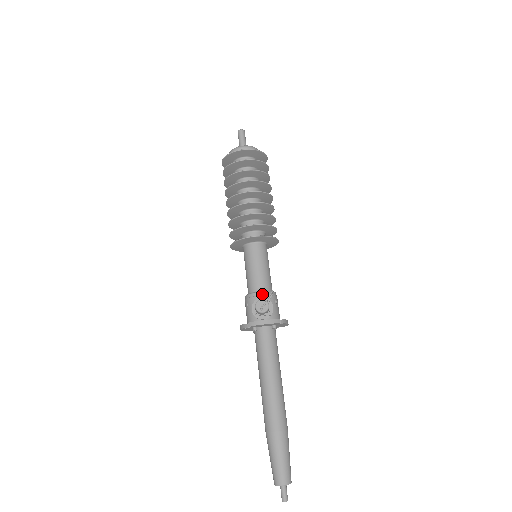
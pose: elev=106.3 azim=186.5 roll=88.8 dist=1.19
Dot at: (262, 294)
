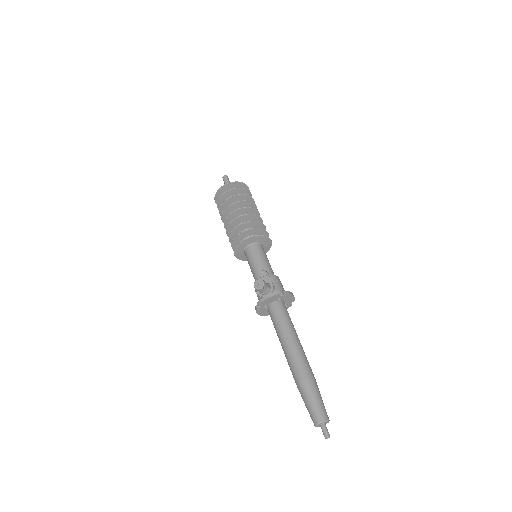
Dot at: (263, 279)
